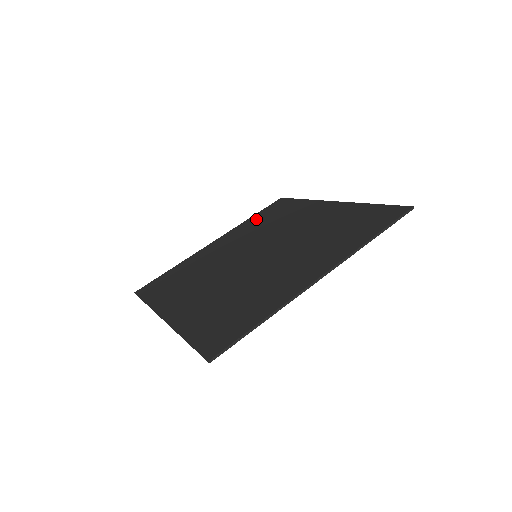
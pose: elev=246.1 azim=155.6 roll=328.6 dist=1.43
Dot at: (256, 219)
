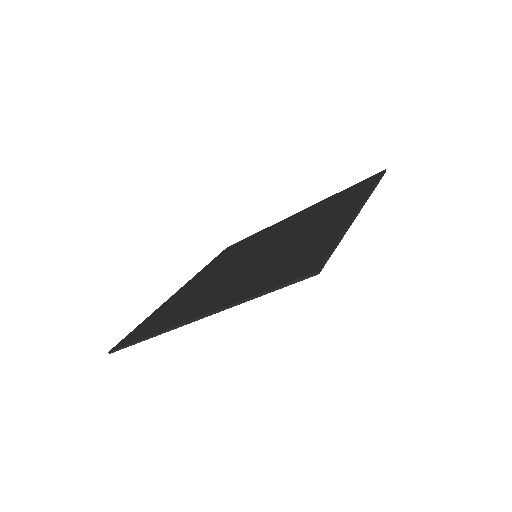
Dot at: (216, 261)
